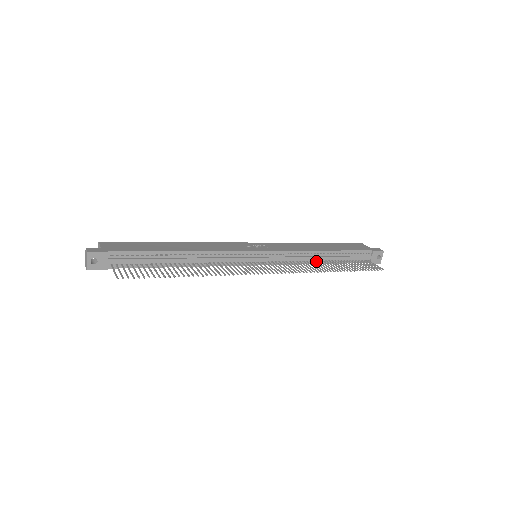
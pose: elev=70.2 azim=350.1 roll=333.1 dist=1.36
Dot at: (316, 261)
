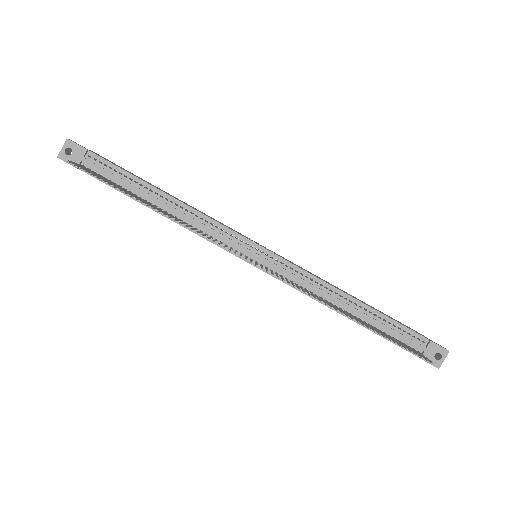
Dot at: (335, 305)
